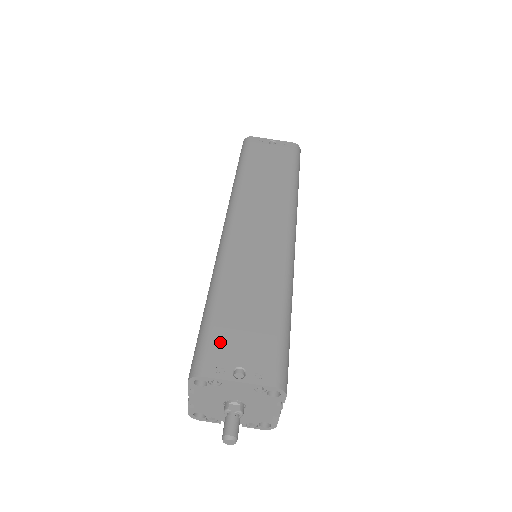
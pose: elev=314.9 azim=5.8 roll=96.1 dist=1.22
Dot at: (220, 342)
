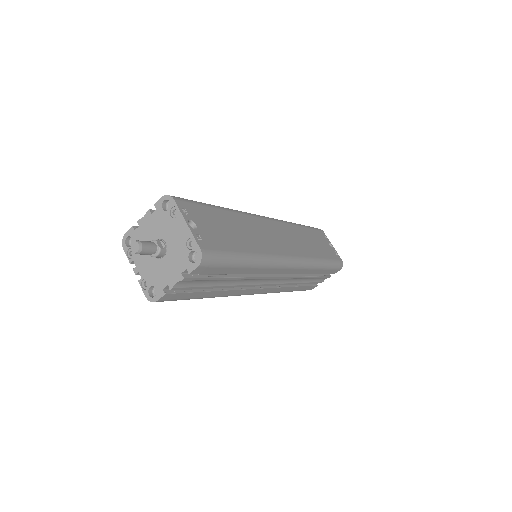
Dot at: (201, 211)
